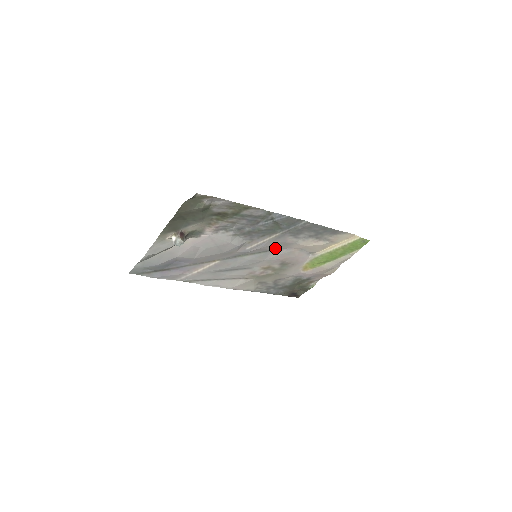
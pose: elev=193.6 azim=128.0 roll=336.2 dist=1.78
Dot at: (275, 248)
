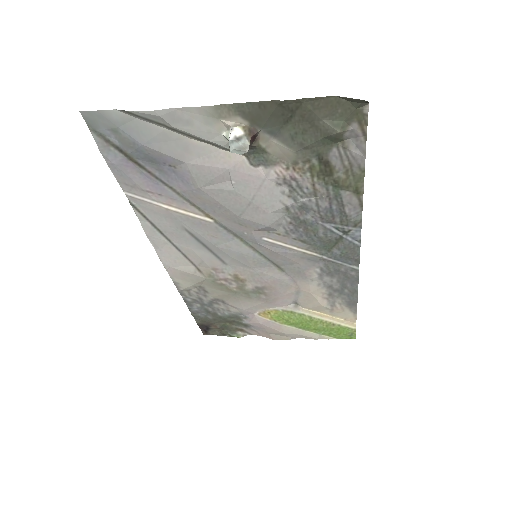
Dot at: (283, 266)
